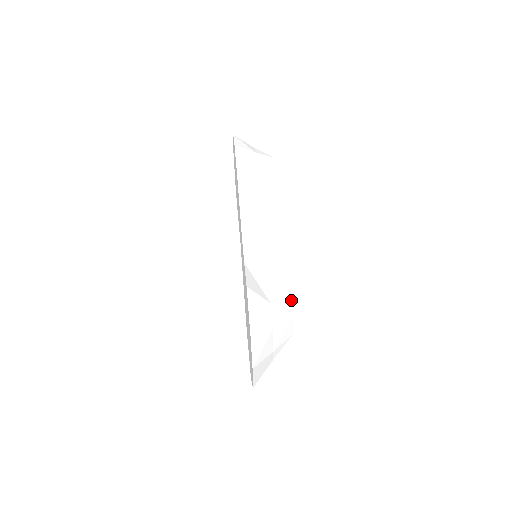
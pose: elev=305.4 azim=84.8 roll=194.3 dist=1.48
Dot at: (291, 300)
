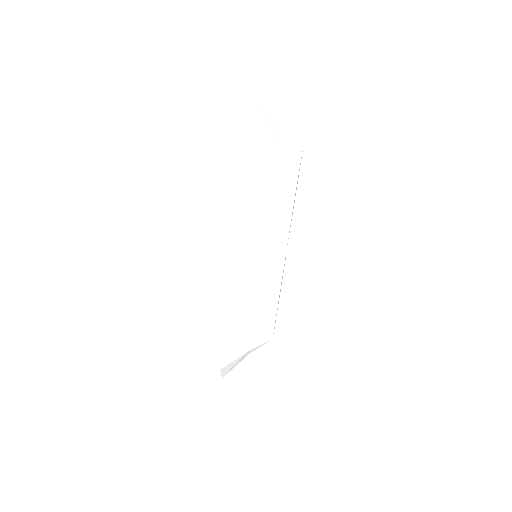
Dot at: (274, 326)
